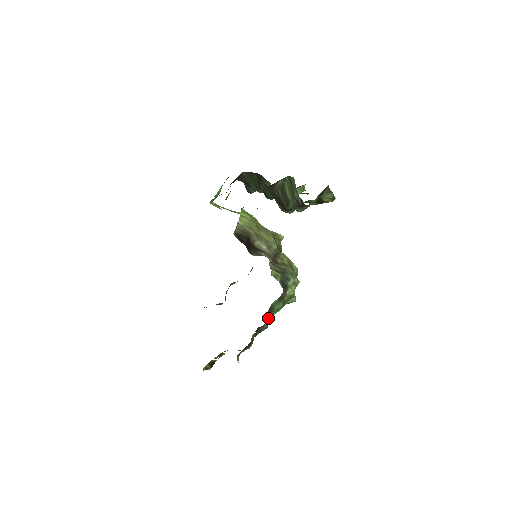
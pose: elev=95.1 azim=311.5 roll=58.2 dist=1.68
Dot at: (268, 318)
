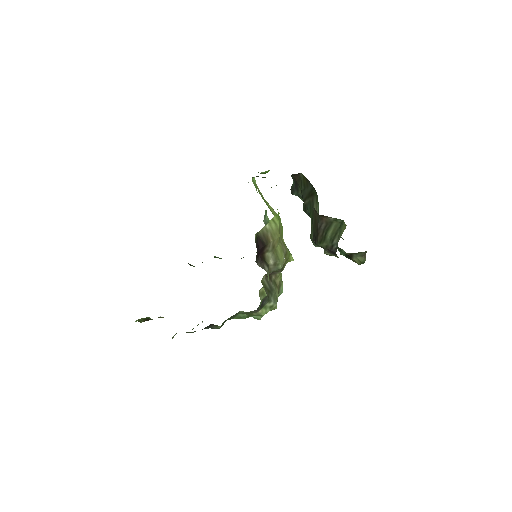
Dot at: occluded
